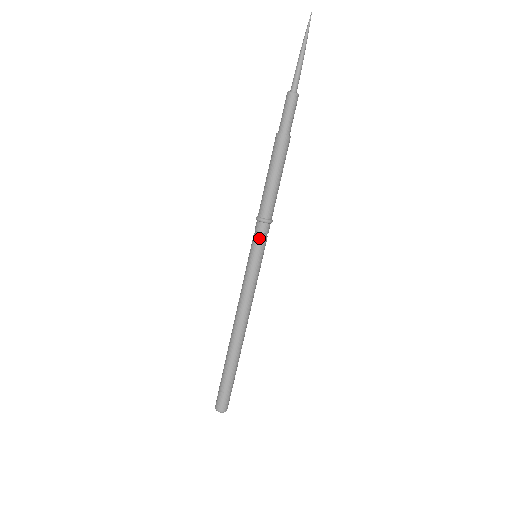
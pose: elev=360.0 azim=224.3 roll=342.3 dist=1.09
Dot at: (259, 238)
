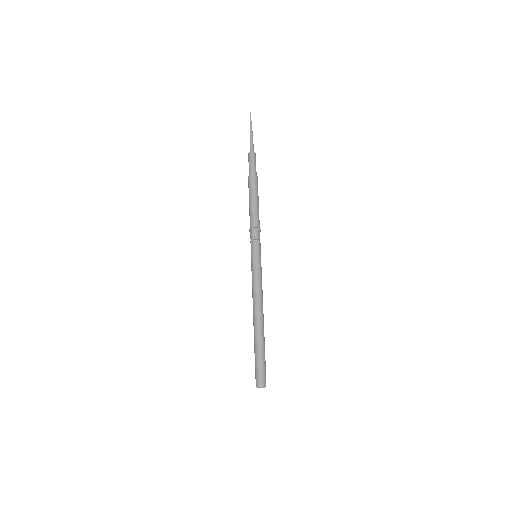
Dot at: (251, 242)
